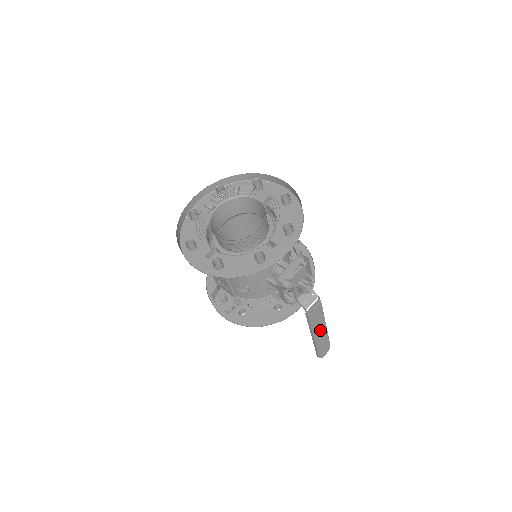
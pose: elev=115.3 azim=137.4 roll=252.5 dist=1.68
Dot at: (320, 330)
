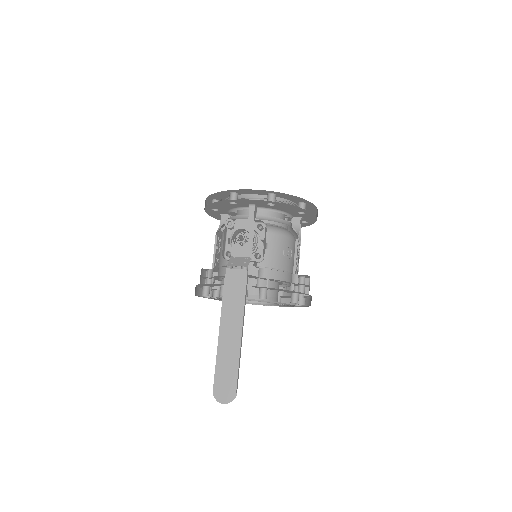
Dot at: (232, 331)
